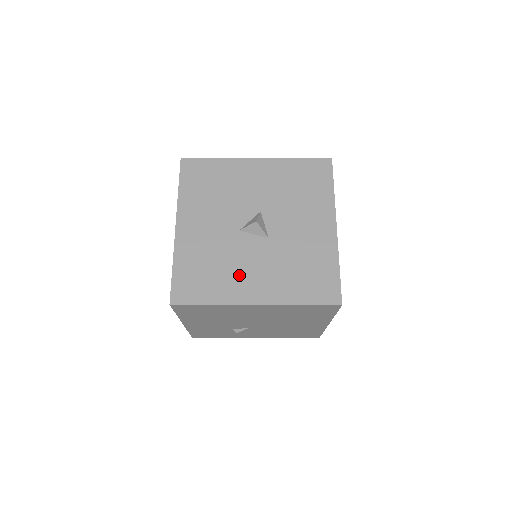
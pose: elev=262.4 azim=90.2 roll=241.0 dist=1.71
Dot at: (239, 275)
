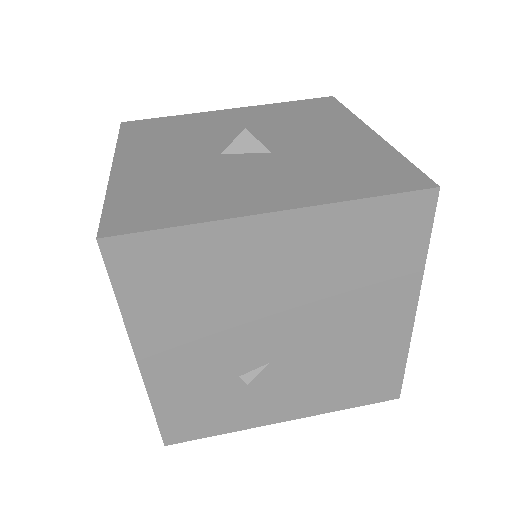
Dot at: (232, 188)
